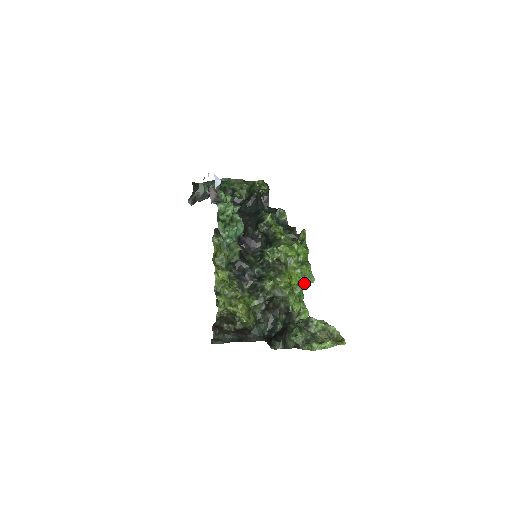
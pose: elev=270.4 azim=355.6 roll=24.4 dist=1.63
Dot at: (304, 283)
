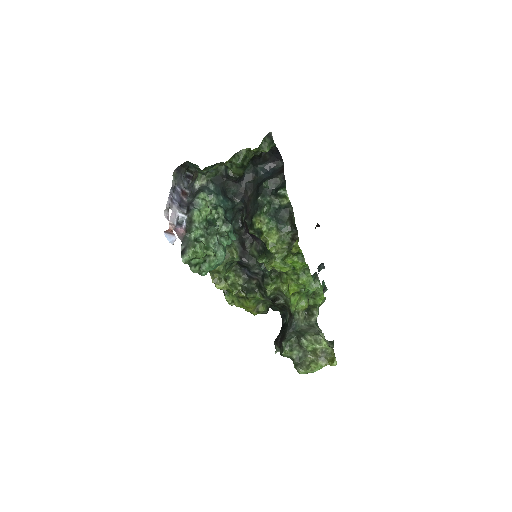
Dot at: occluded
